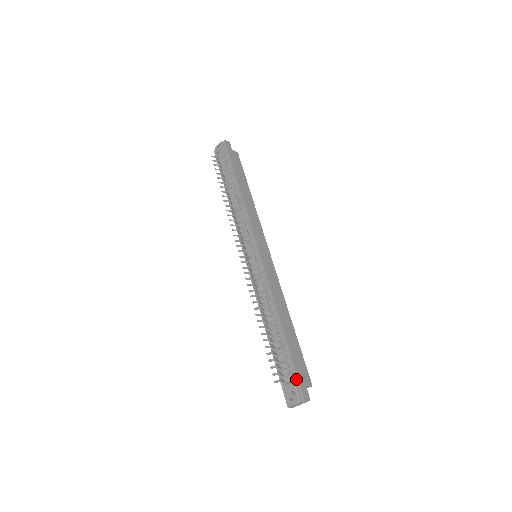
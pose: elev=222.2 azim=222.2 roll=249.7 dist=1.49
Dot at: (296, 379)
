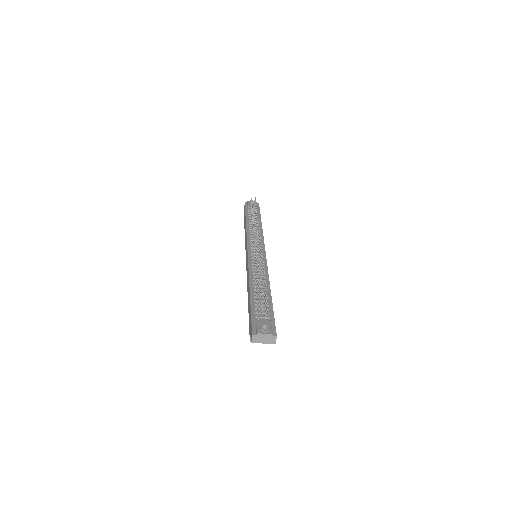
Dot at: (273, 321)
